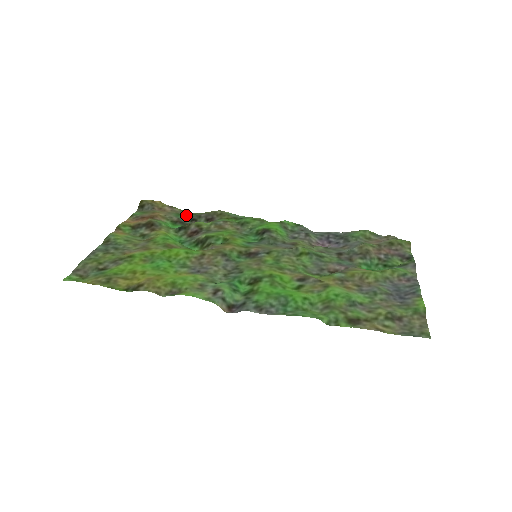
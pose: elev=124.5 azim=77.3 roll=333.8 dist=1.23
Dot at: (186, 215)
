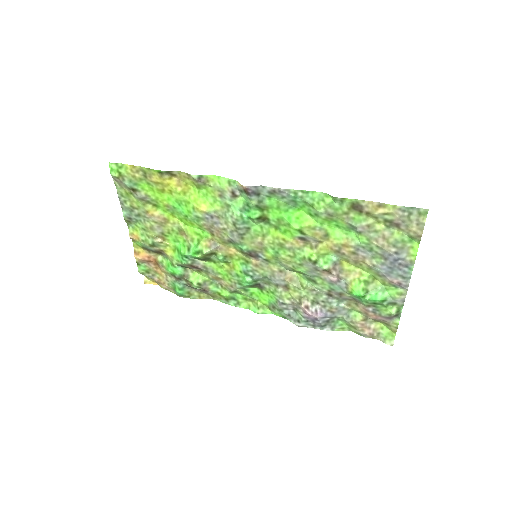
Dot at: (179, 294)
